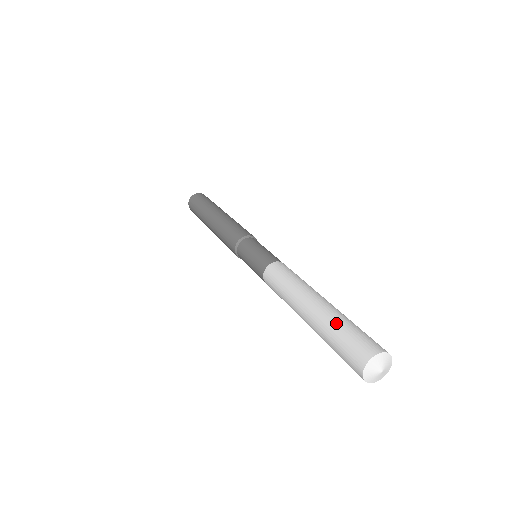
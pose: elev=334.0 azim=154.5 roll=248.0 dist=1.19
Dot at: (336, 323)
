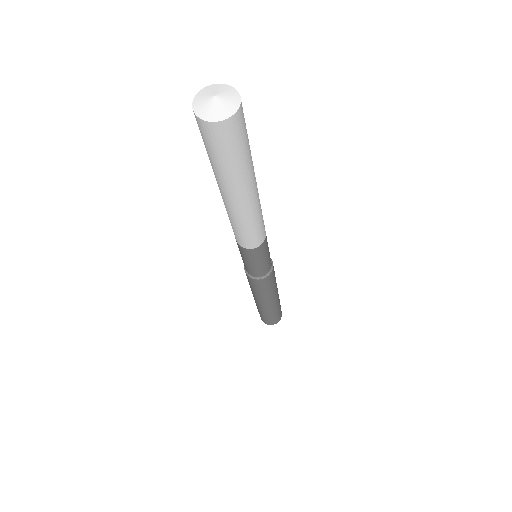
Dot at: occluded
